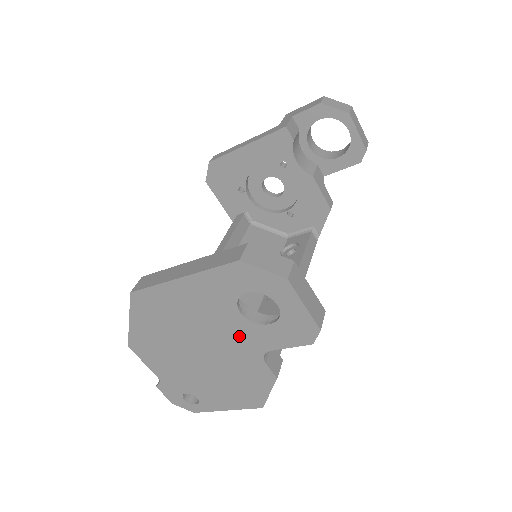
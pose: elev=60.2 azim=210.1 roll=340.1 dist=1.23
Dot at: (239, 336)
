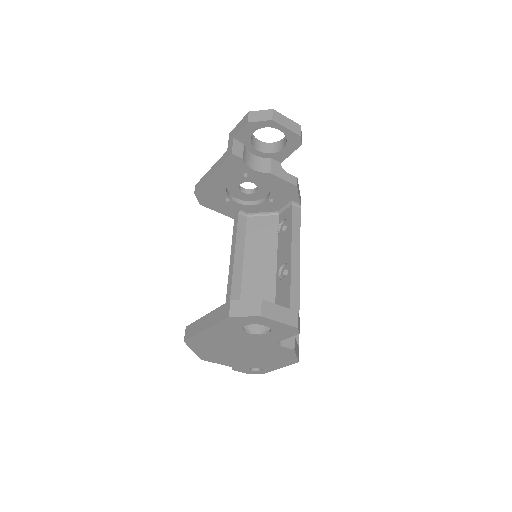
Dot at: (257, 341)
